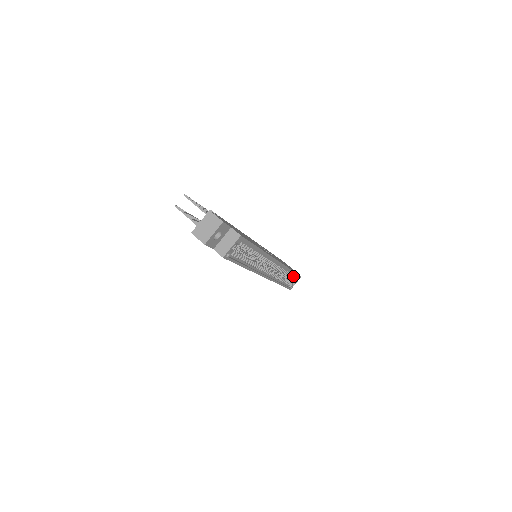
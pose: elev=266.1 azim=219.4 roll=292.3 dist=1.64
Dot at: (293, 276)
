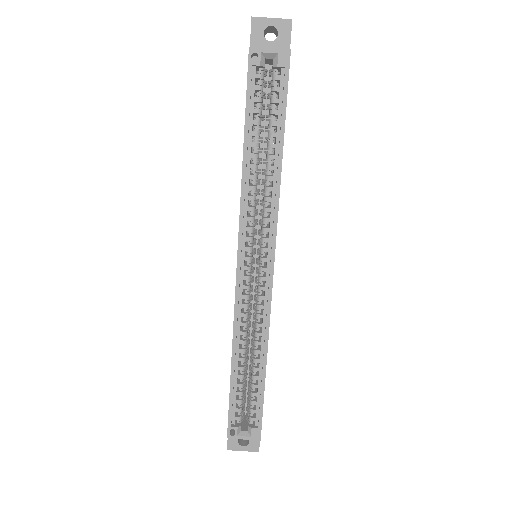
Dot at: (254, 408)
